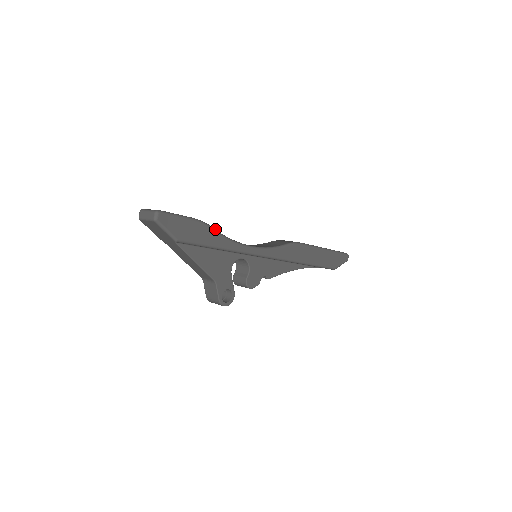
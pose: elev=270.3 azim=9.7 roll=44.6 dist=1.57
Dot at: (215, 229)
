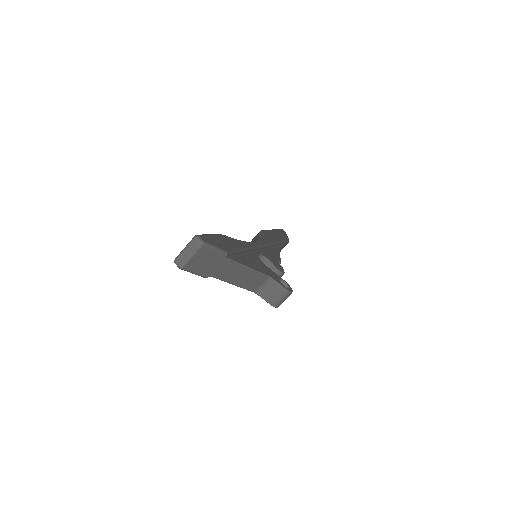
Dot at: occluded
